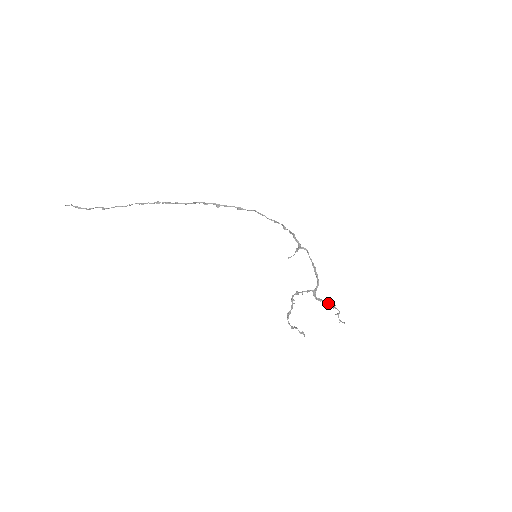
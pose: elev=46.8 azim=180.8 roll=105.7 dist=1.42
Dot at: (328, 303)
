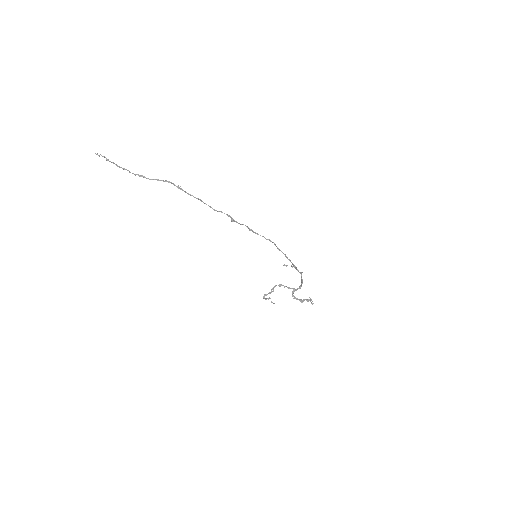
Dot at: (301, 300)
